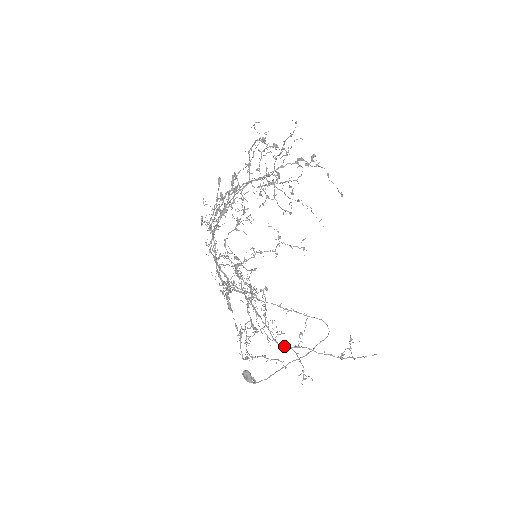
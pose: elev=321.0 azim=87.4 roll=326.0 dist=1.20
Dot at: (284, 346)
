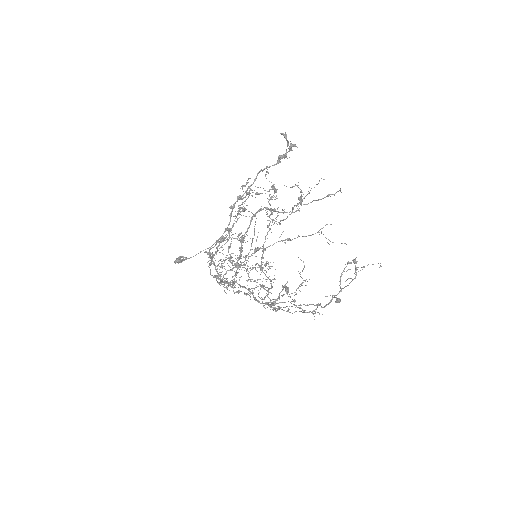
Dot at: (261, 267)
